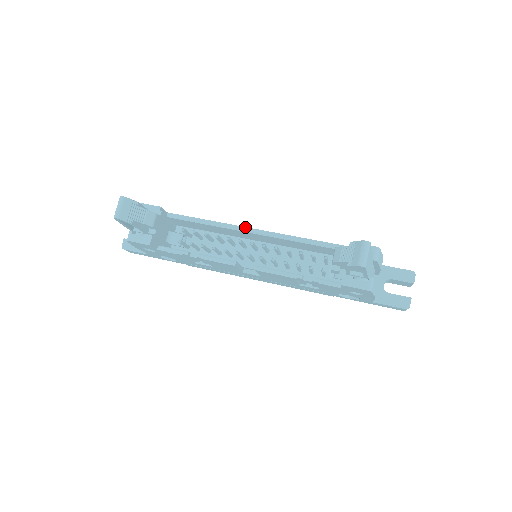
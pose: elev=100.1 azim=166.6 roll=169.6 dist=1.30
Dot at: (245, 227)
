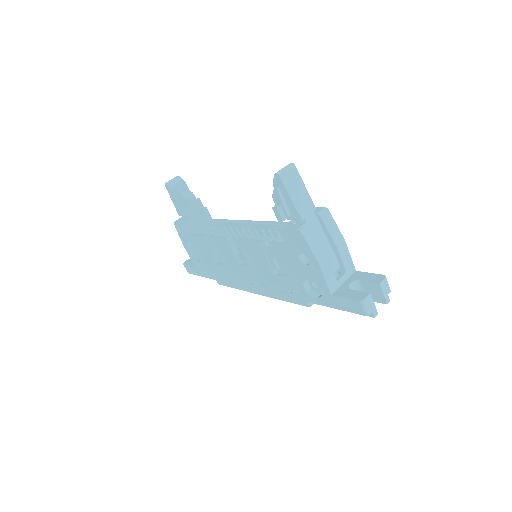
Dot at: (251, 220)
